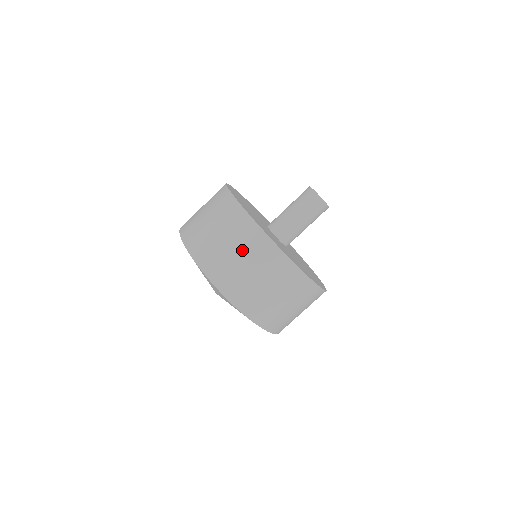
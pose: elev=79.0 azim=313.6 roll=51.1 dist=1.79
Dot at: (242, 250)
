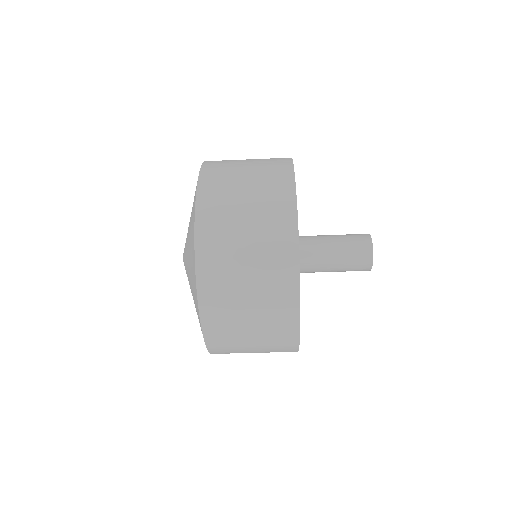
Dot at: (261, 322)
